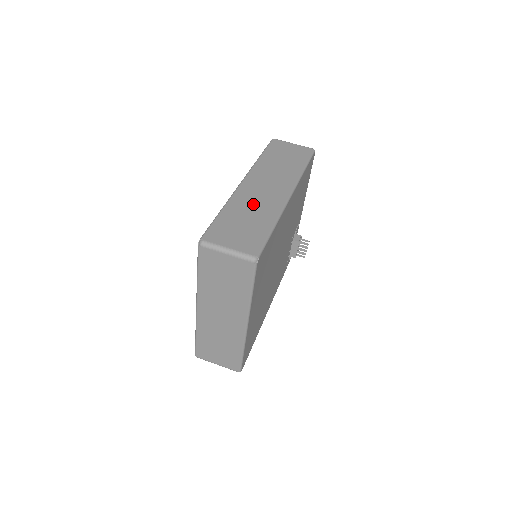
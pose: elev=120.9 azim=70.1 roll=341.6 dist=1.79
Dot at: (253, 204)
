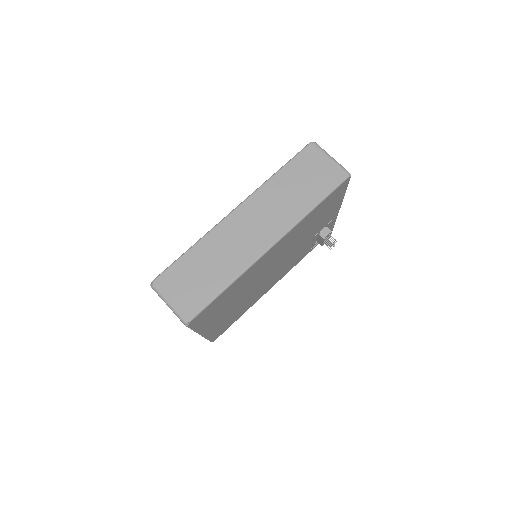
Dot at: (224, 250)
